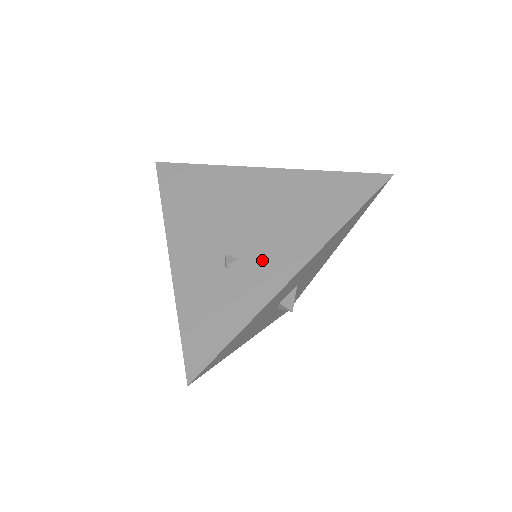
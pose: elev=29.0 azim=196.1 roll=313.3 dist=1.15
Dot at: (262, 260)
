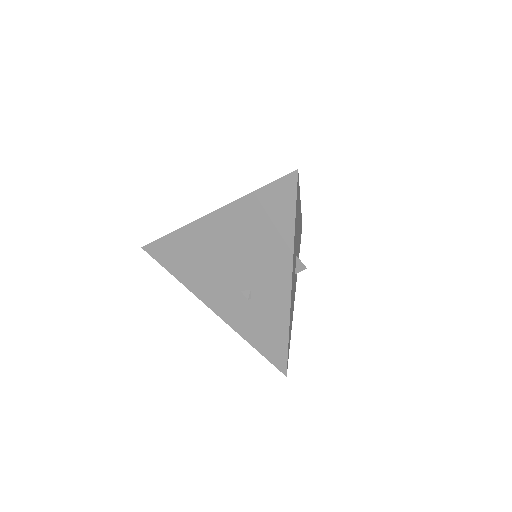
Dot at: (265, 284)
